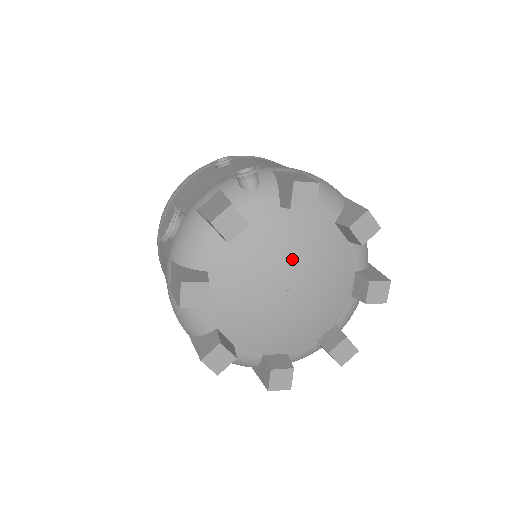
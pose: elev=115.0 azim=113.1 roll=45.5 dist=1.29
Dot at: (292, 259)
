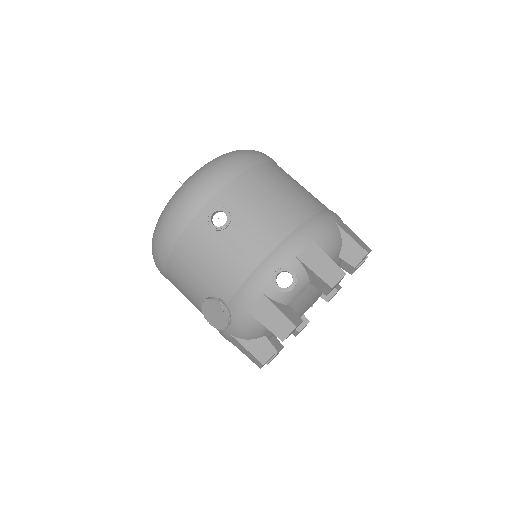
Dot at: (316, 296)
